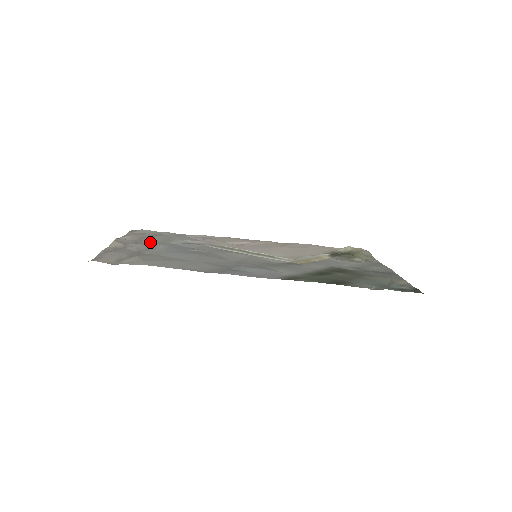
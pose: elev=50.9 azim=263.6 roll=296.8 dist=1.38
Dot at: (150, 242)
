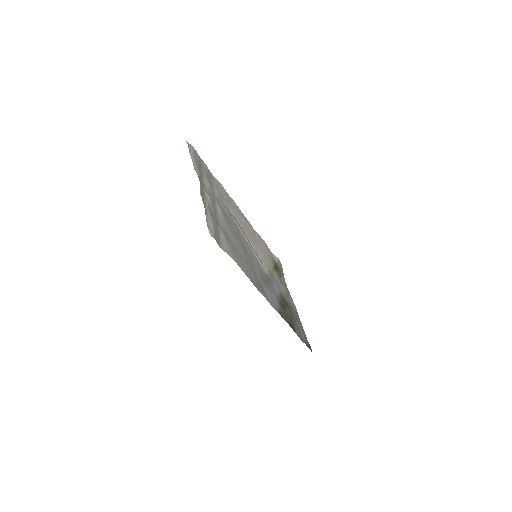
Dot at: (211, 192)
